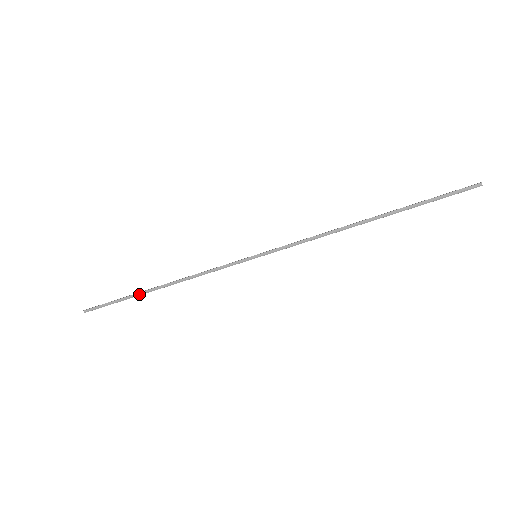
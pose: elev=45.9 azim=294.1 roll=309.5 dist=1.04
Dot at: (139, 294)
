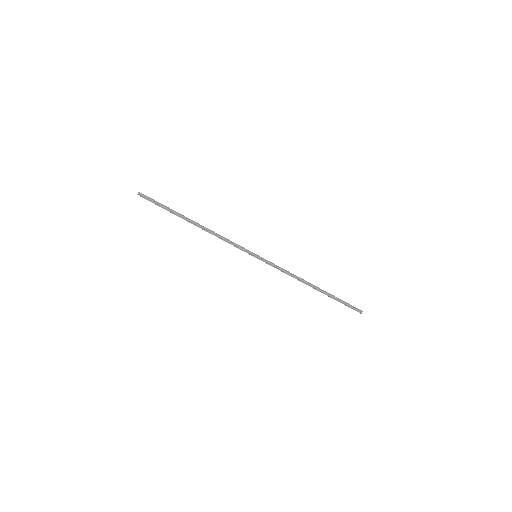
Dot at: (181, 215)
